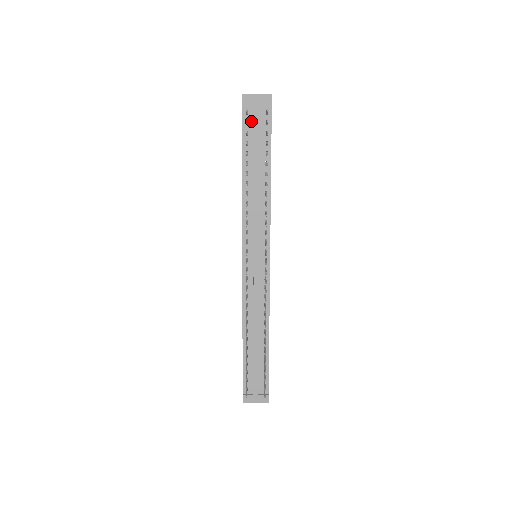
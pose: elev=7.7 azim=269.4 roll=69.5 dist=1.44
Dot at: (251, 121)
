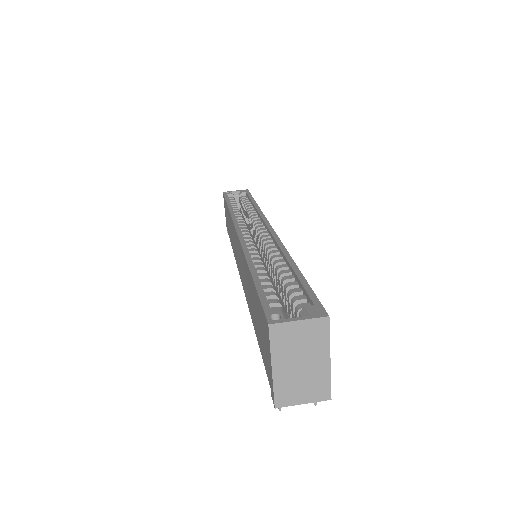
Dot at: occluded
